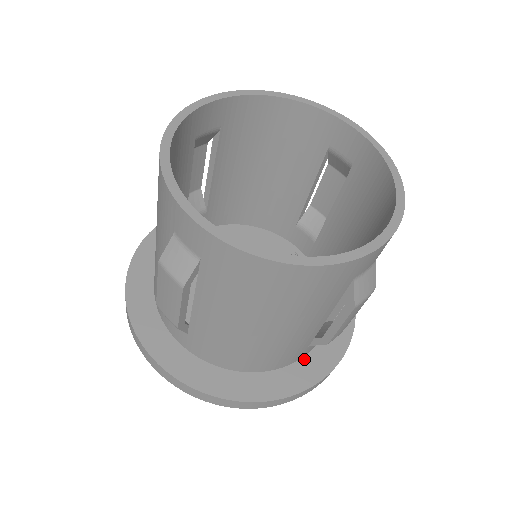
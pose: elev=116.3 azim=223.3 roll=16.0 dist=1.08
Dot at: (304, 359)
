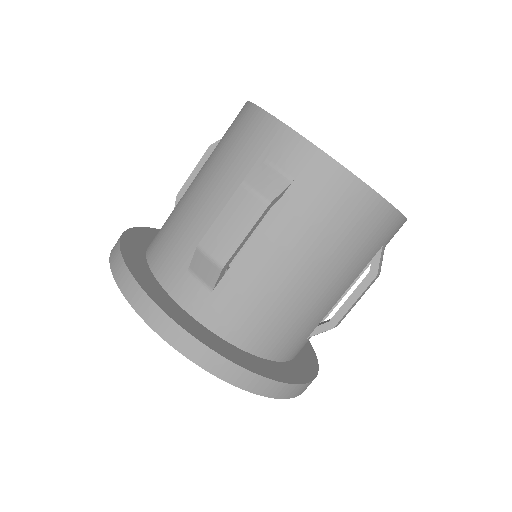
Dot at: (292, 362)
